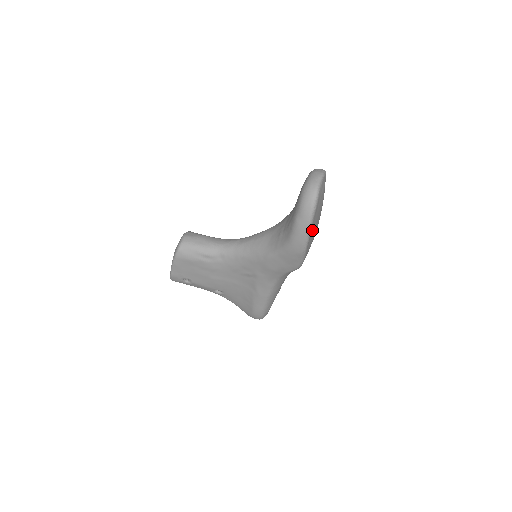
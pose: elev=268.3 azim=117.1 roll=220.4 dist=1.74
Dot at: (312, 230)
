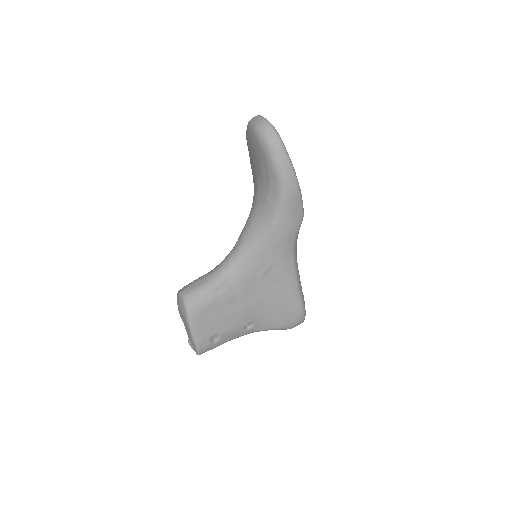
Dot at: occluded
